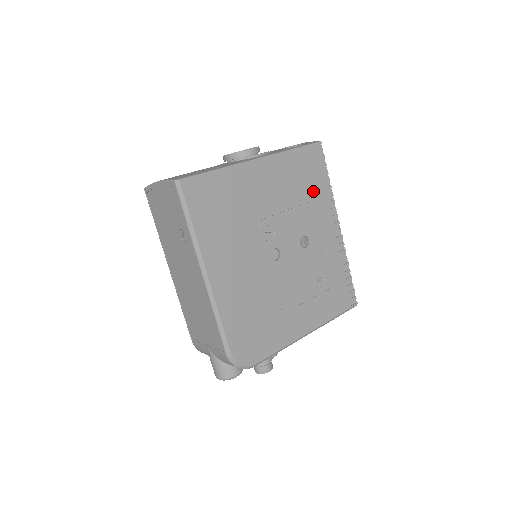
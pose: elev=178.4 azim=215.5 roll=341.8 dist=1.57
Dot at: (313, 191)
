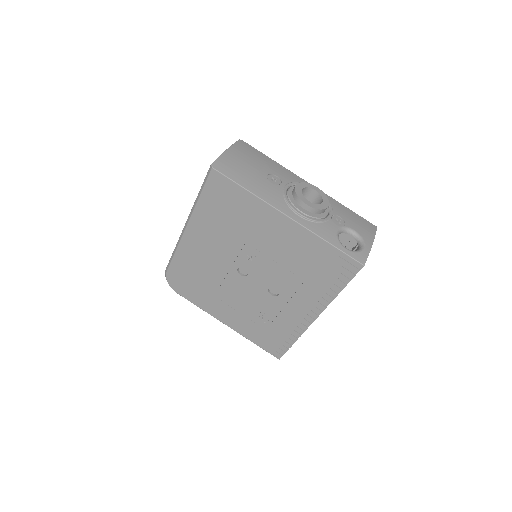
Dot at: (316, 280)
